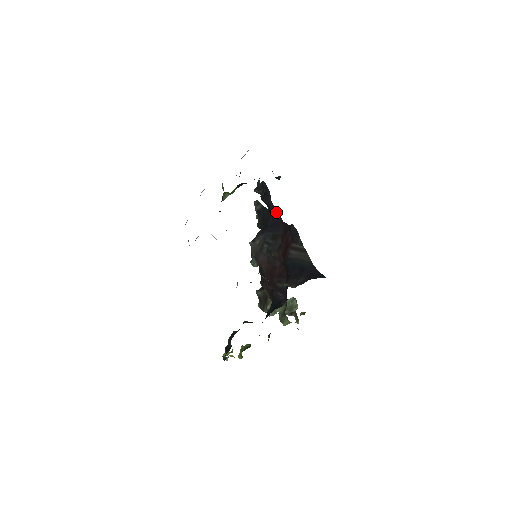
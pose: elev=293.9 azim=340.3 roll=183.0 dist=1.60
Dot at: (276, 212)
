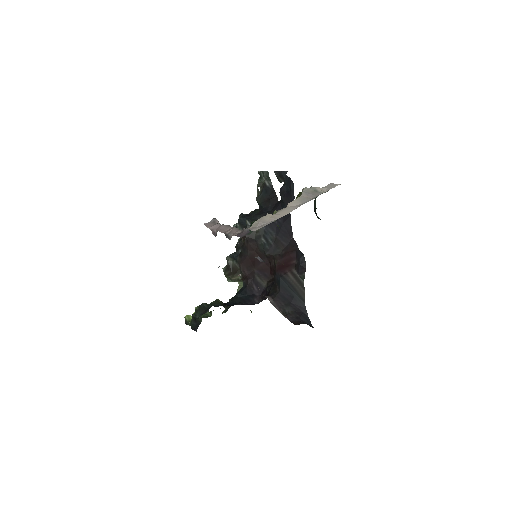
Dot at: (290, 220)
